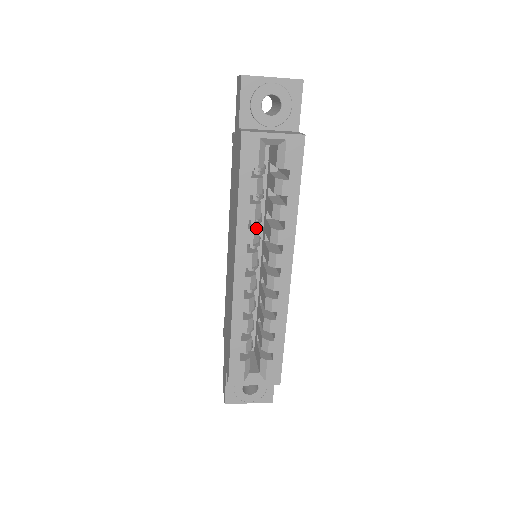
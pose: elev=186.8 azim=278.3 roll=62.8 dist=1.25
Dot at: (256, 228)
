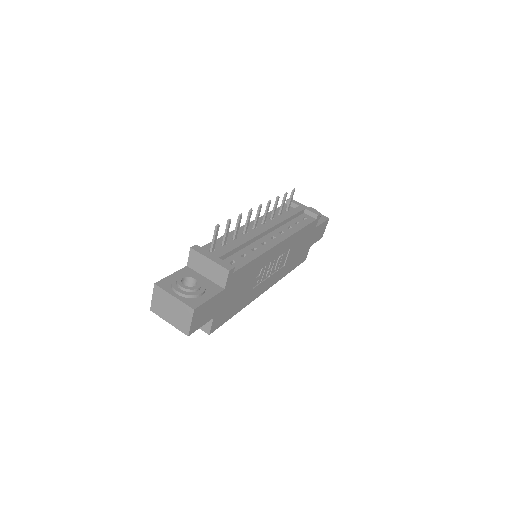
Dot at: occluded
